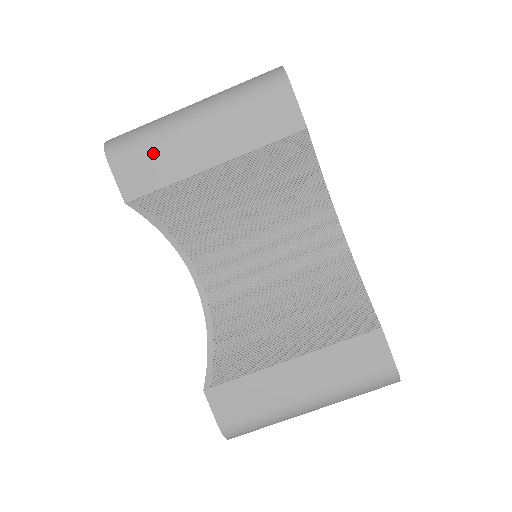
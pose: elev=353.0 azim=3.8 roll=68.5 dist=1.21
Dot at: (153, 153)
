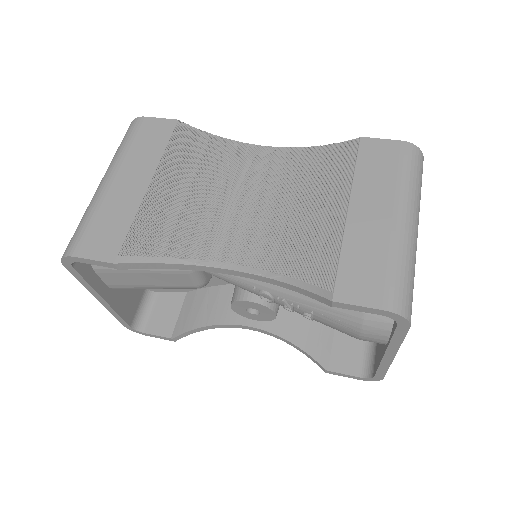
Dot at: (100, 220)
